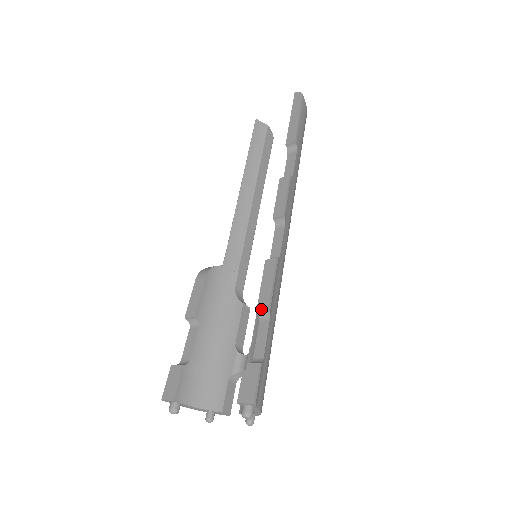
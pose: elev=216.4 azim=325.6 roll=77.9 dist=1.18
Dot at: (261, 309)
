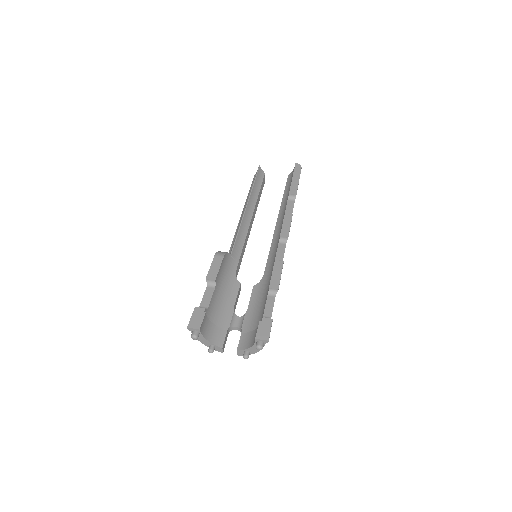
Dot at: (273, 288)
